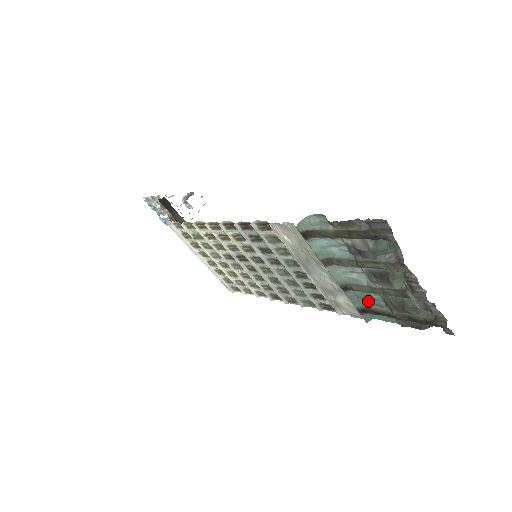
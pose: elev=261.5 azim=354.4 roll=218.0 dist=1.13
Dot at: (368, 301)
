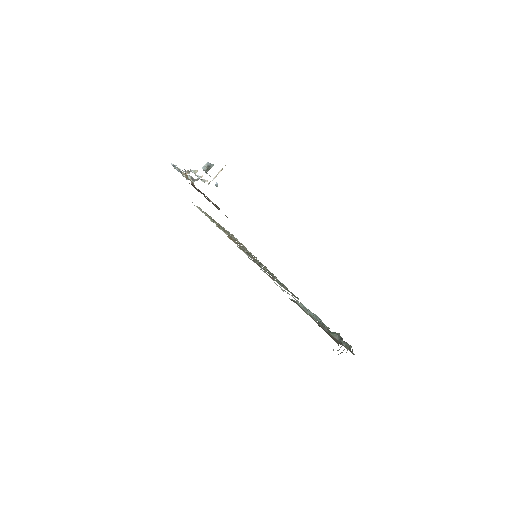
Dot at: occluded
